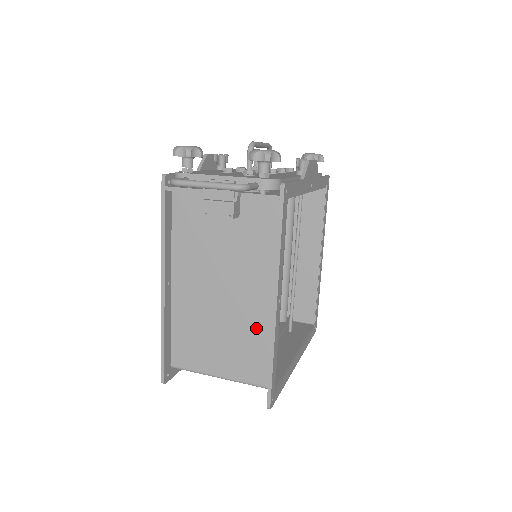
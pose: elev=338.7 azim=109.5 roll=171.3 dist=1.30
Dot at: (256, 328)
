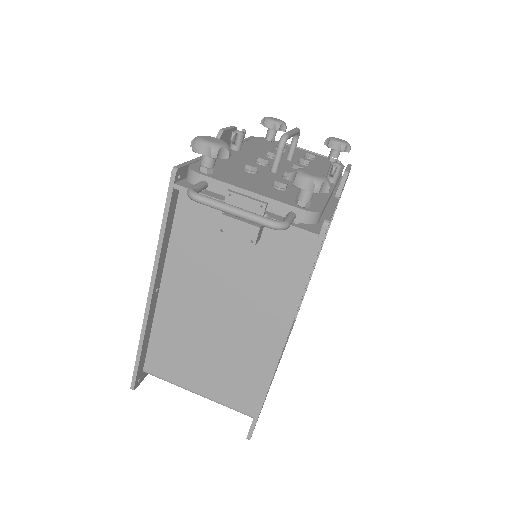
Dot at: (251, 358)
